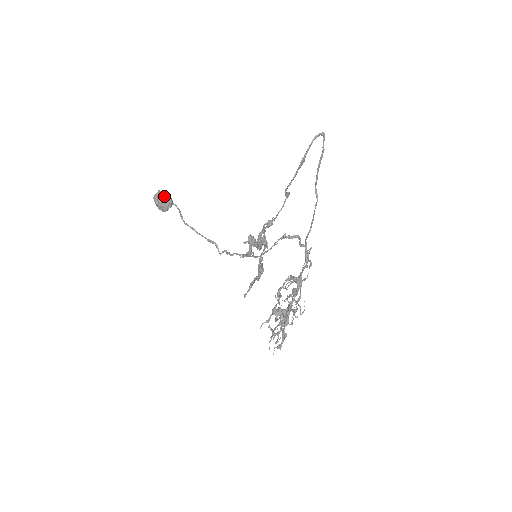
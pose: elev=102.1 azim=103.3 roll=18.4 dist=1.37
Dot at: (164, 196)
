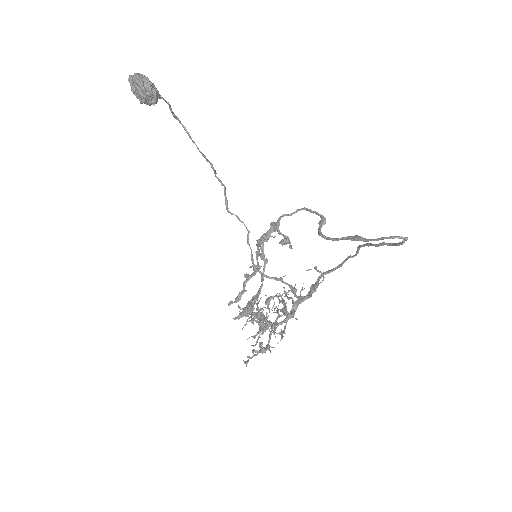
Dot at: (146, 93)
